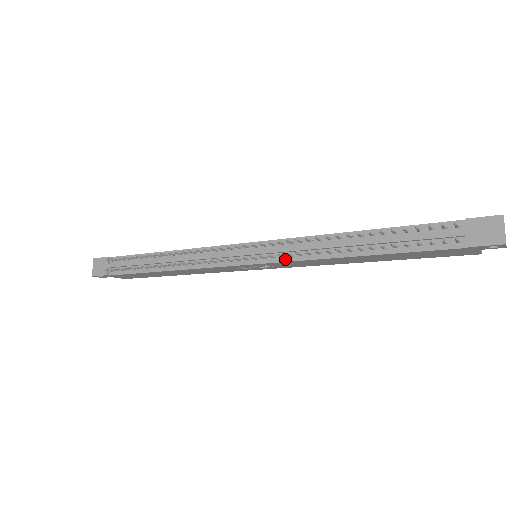
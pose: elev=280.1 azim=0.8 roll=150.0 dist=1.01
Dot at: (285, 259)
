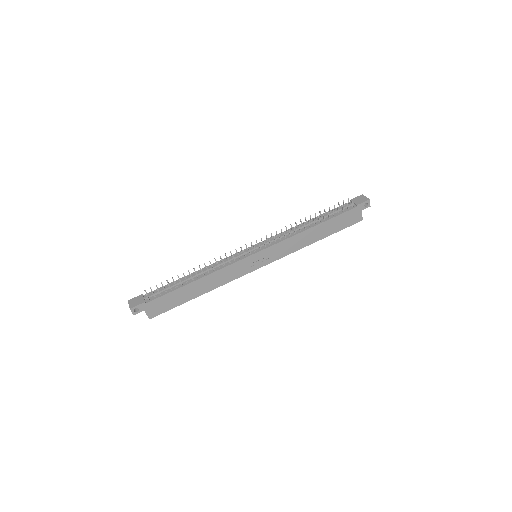
Dot at: (277, 242)
